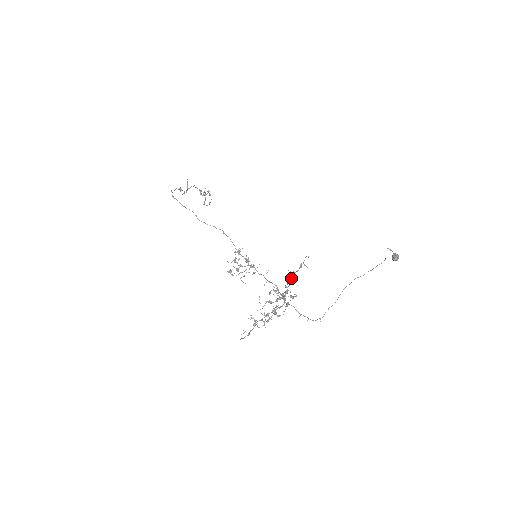
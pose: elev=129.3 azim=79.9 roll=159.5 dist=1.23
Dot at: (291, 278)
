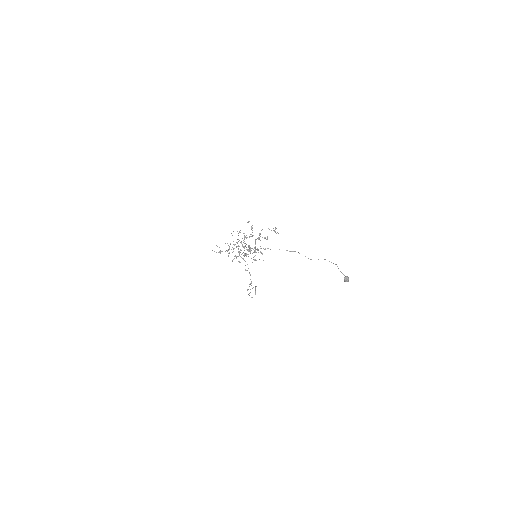
Dot at: occluded
